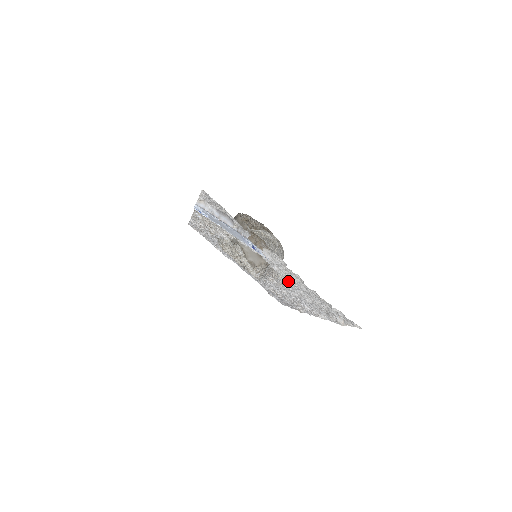
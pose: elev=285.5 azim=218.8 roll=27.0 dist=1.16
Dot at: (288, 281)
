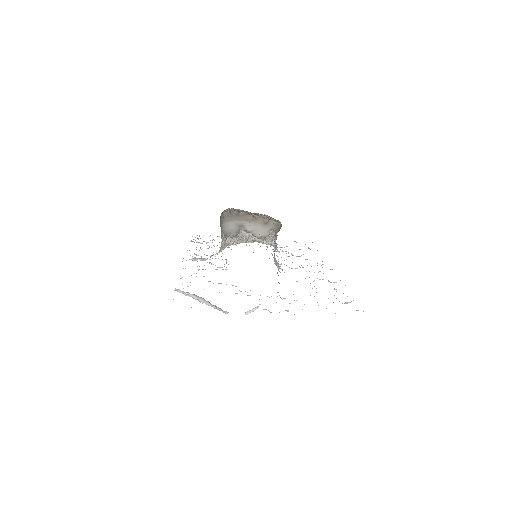
Dot at: occluded
